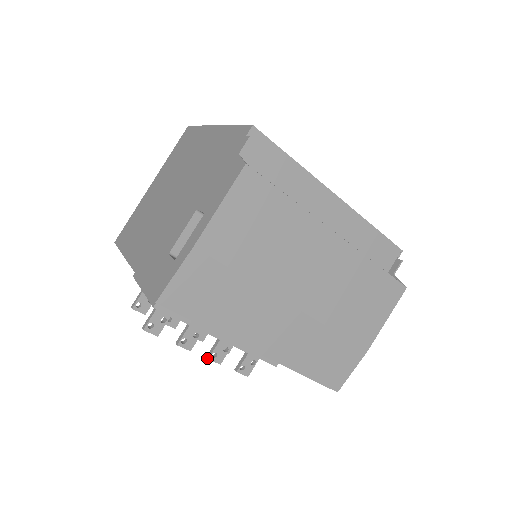
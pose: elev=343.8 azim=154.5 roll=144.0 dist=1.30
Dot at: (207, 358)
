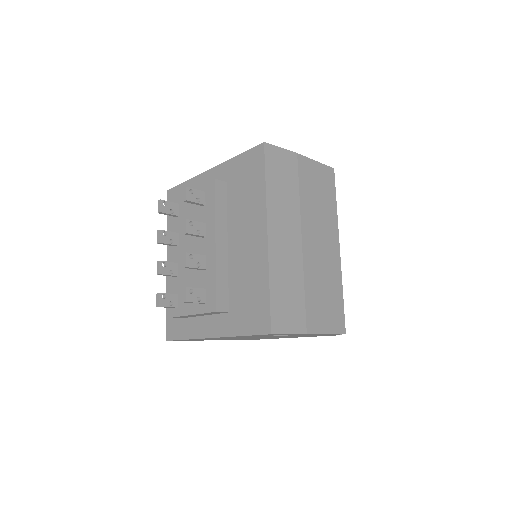
Dot at: occluded
